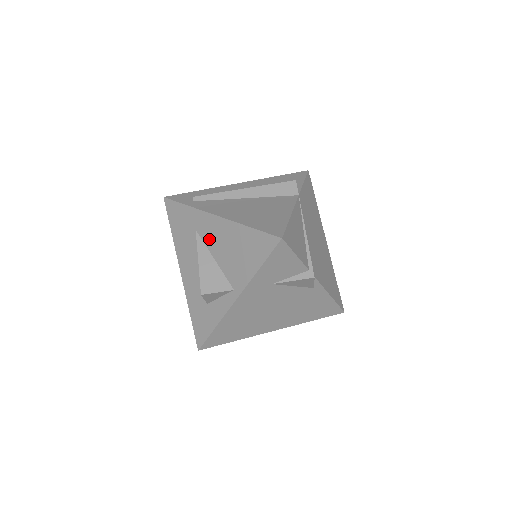
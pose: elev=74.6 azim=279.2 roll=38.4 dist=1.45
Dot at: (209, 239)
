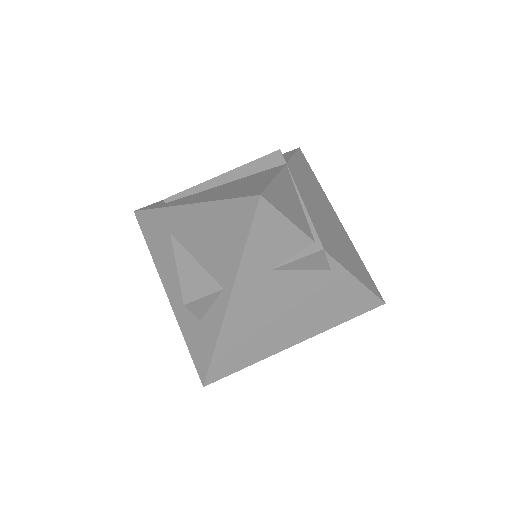
Dot at: (185, 237)
